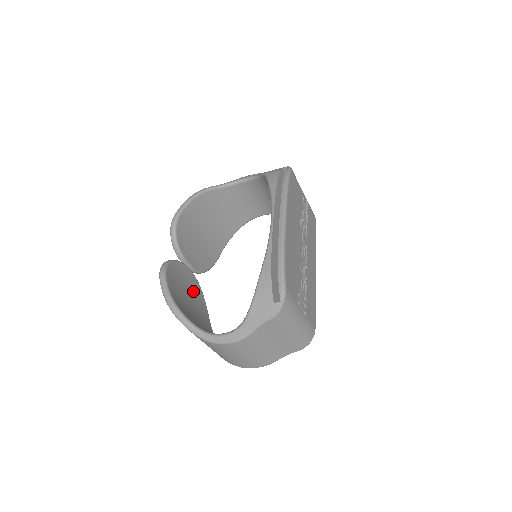
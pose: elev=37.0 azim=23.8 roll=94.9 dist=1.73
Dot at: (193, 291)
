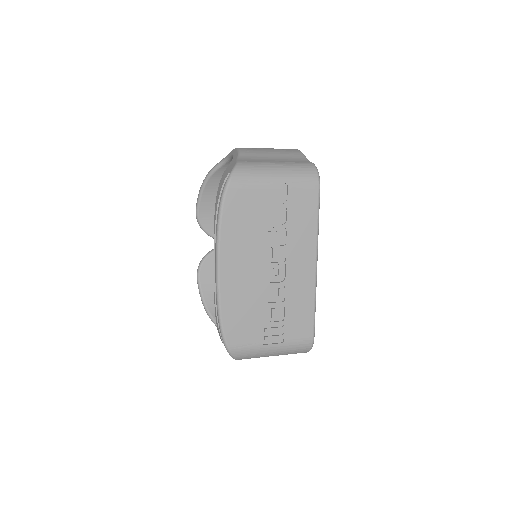
Dot at: occluded
